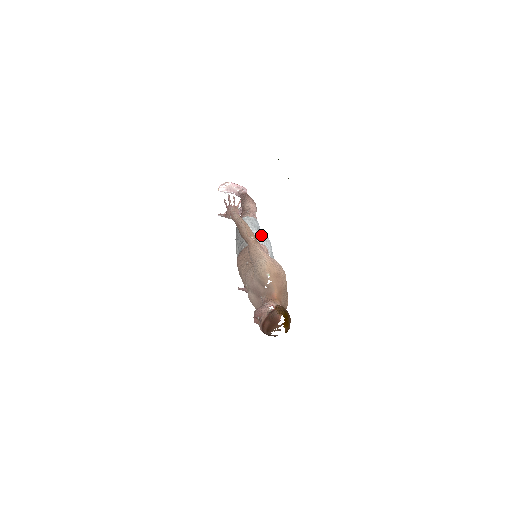
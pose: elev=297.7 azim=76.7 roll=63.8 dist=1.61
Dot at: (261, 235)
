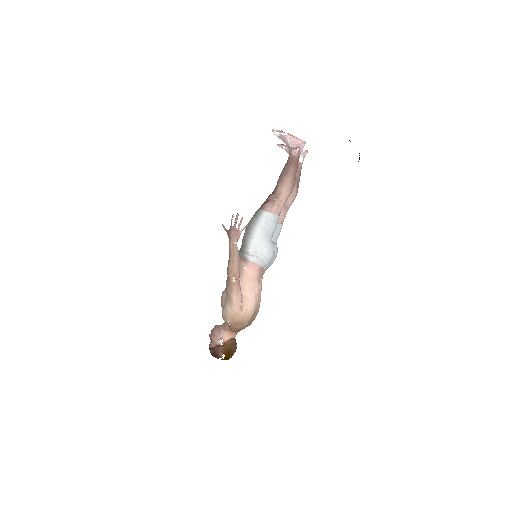
Dot at: (264, 249)
